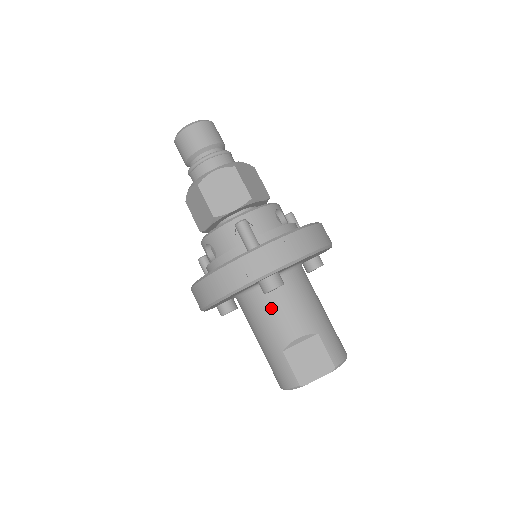
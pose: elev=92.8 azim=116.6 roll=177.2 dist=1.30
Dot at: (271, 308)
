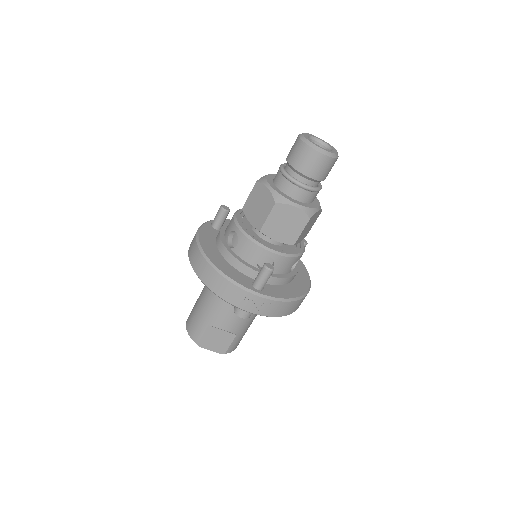
Dot at: (229, 305)
